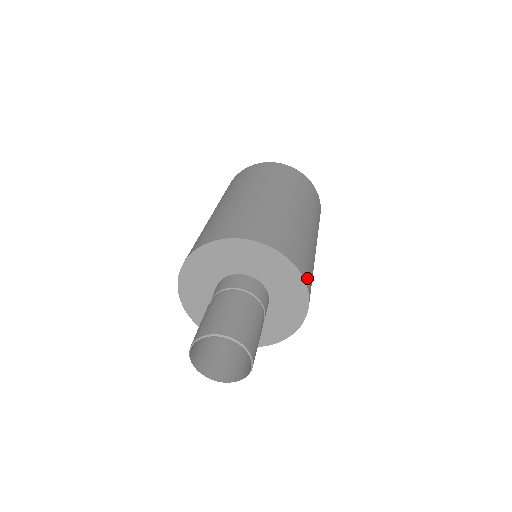
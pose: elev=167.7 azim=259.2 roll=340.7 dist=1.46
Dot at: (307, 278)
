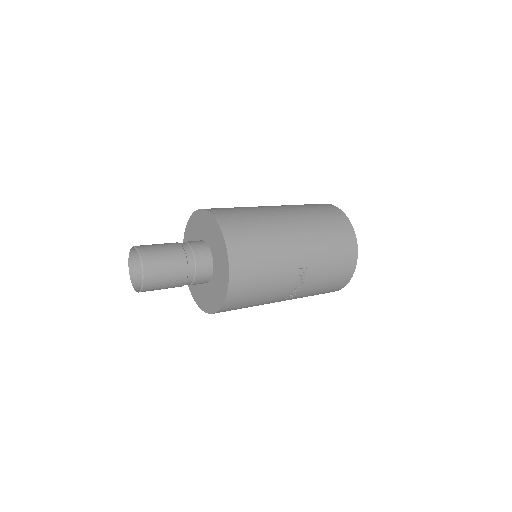
Dot at: (223, 219)
